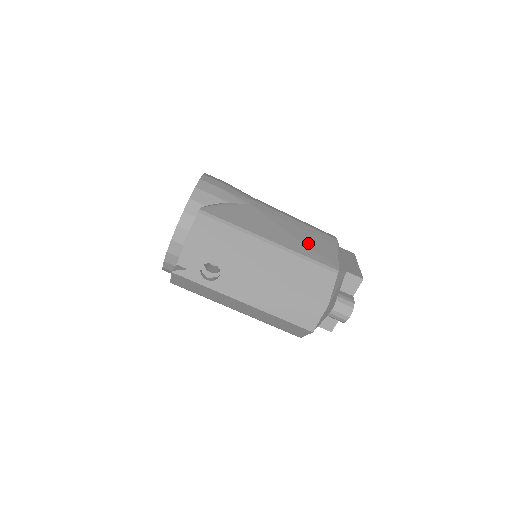
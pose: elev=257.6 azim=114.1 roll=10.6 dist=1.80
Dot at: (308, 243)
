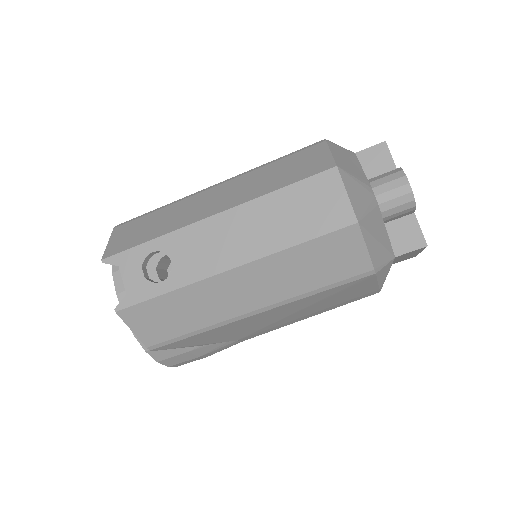
Dot at: occluded
